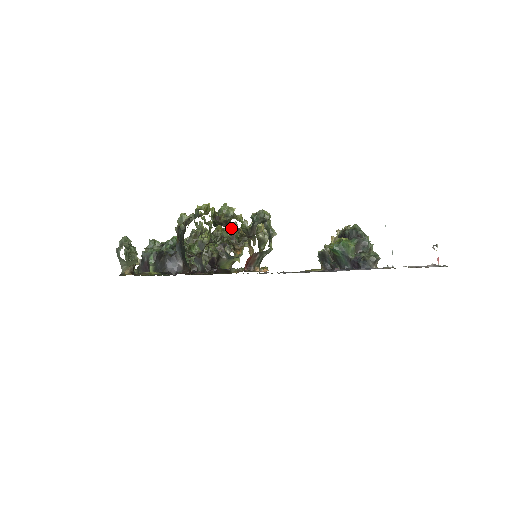
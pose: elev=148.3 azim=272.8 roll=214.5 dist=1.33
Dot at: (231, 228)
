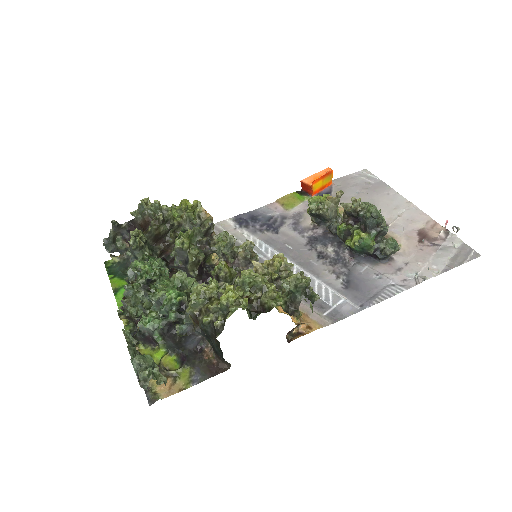
Dot at: (228, 246)
